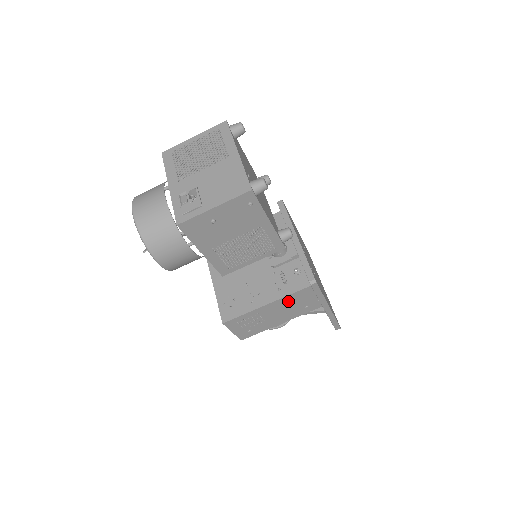
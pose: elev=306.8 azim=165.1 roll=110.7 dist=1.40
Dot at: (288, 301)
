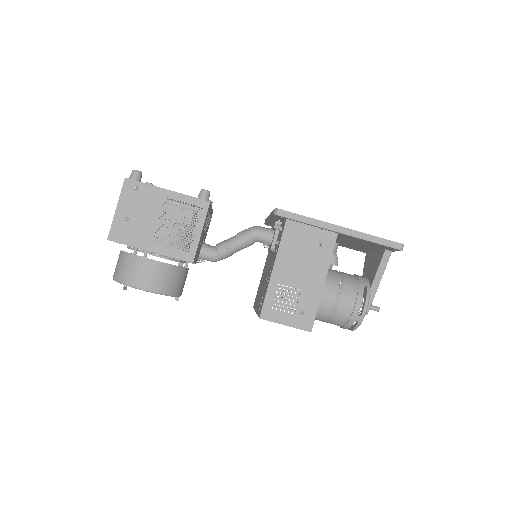
Dot at: (290, 251)
